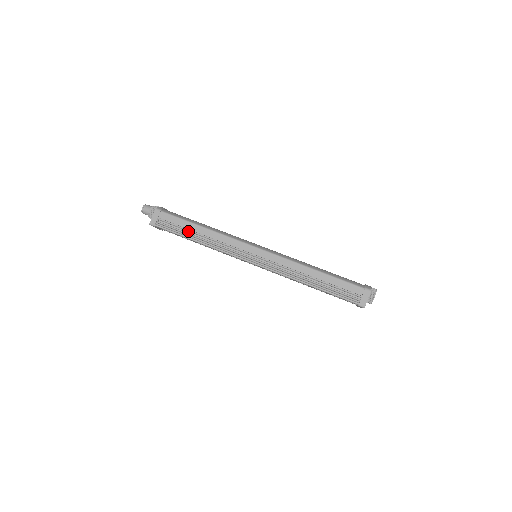
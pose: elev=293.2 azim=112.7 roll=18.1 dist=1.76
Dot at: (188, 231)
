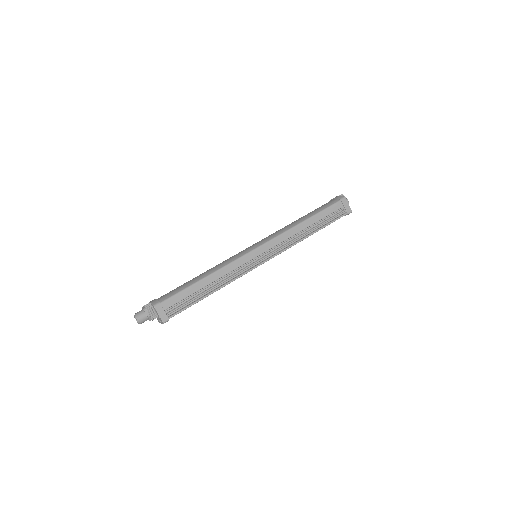
Dot at: (196, 293)
